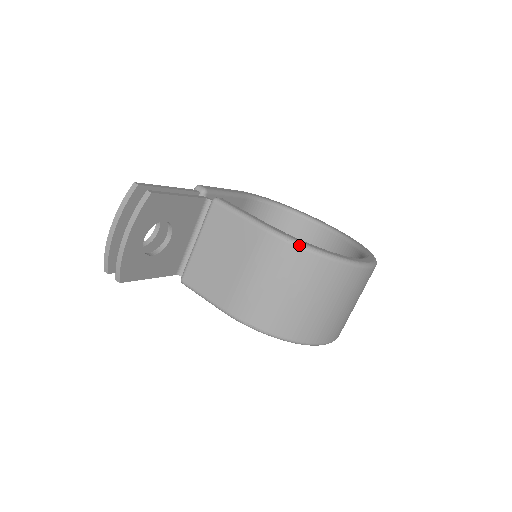
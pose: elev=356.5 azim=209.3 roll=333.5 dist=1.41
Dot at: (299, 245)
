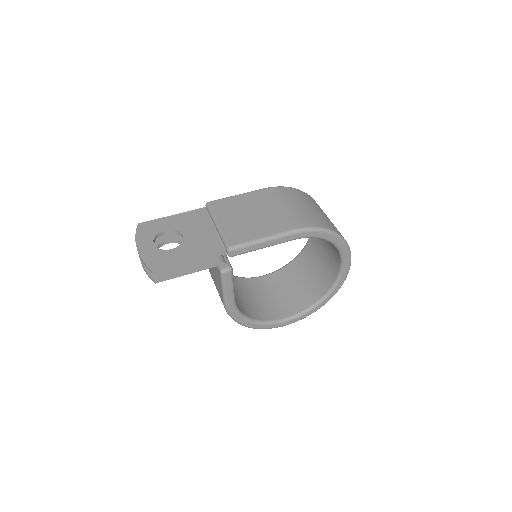
Dot at: occluded
